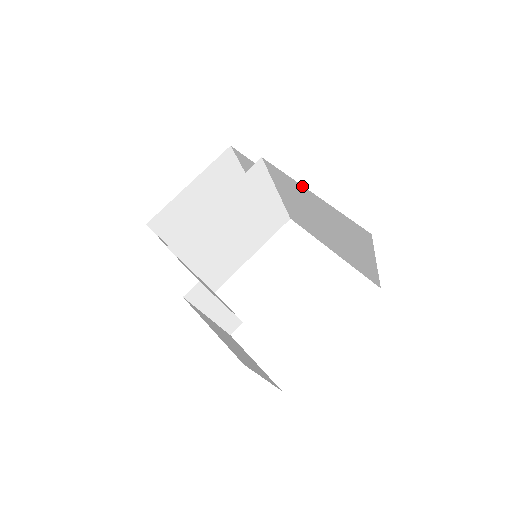
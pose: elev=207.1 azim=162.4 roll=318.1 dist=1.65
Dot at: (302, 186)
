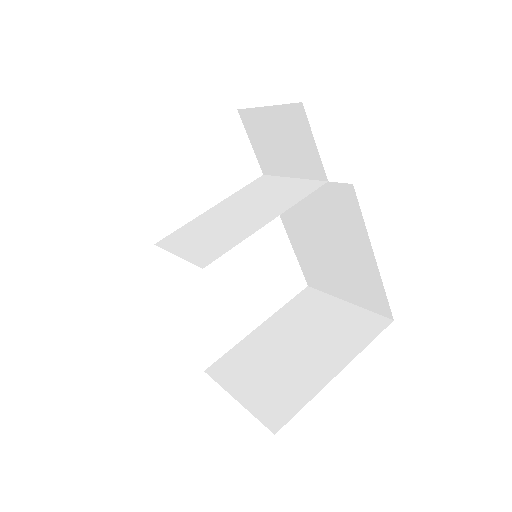
Dot at: (370, 245)
